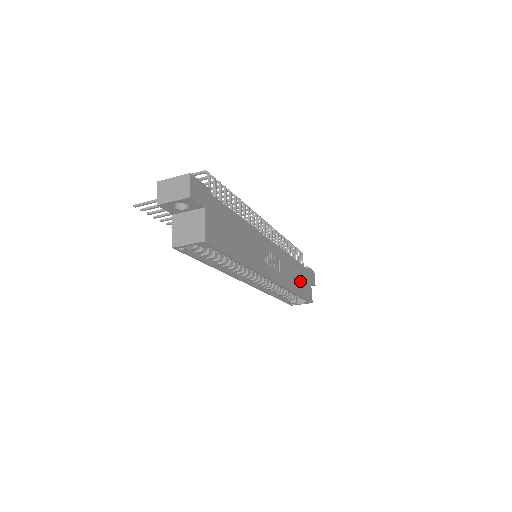
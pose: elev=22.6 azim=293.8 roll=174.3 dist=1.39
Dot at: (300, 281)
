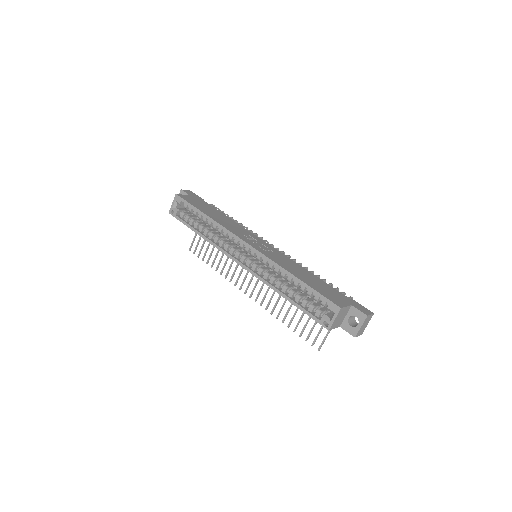
Dot at: (315, 283)
